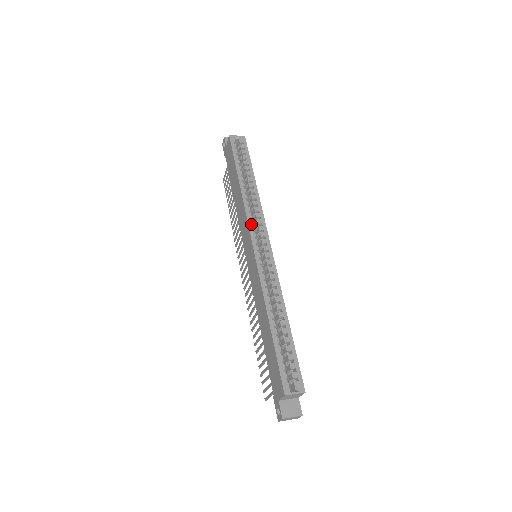
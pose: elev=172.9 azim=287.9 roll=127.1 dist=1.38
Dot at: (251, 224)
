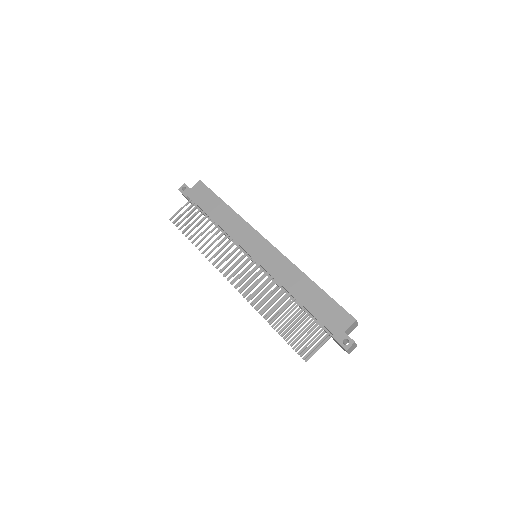
Dot at: (255, 230)
